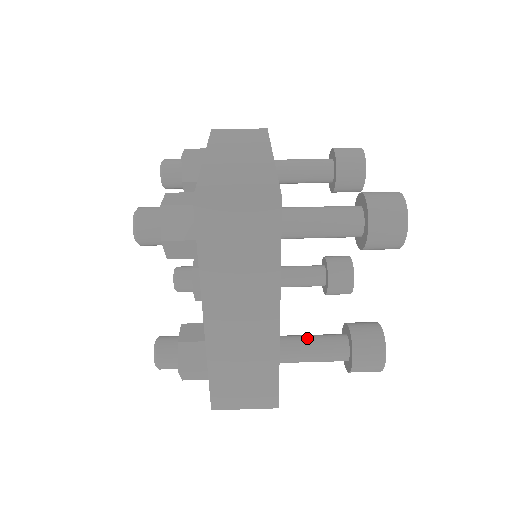
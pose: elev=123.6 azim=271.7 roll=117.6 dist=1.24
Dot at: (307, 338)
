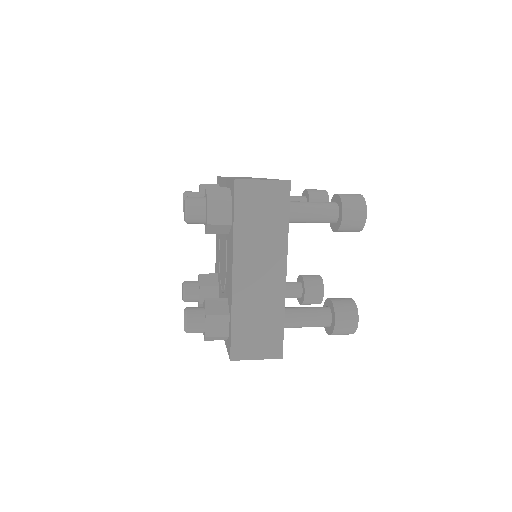
Dot at: occluded
